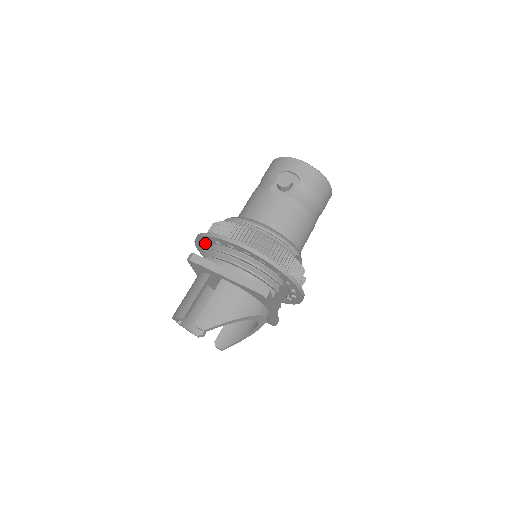
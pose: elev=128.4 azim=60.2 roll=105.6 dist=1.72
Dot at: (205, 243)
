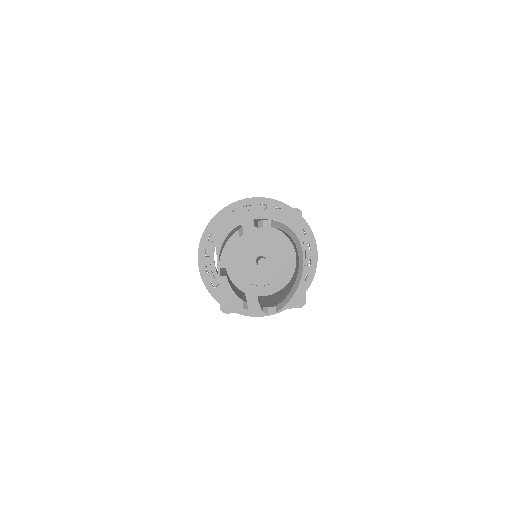
Dot at: (214, 233)
